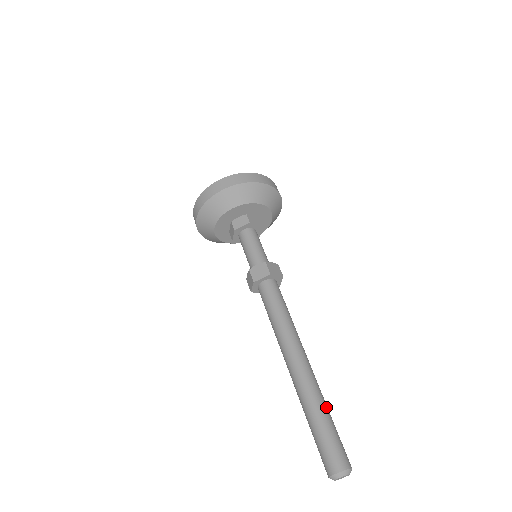
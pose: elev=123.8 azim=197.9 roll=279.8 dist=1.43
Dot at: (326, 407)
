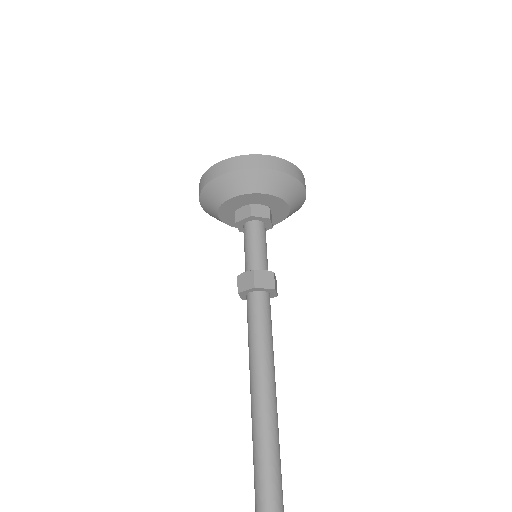
Dot at: (275, 464)
